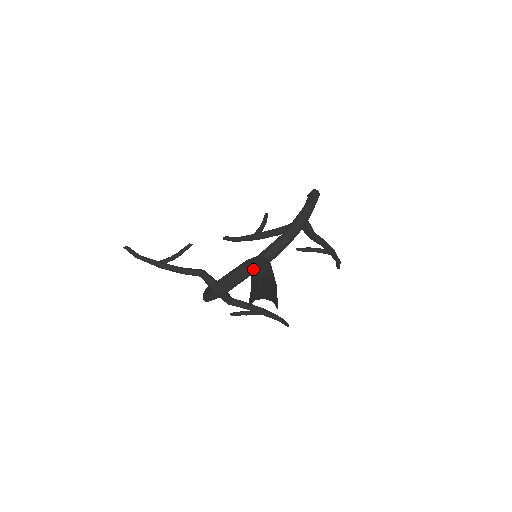
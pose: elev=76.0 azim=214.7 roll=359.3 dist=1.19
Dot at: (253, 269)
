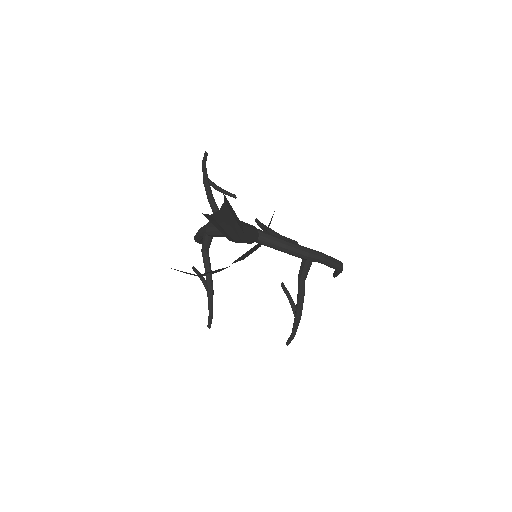
Dot at: occluded
